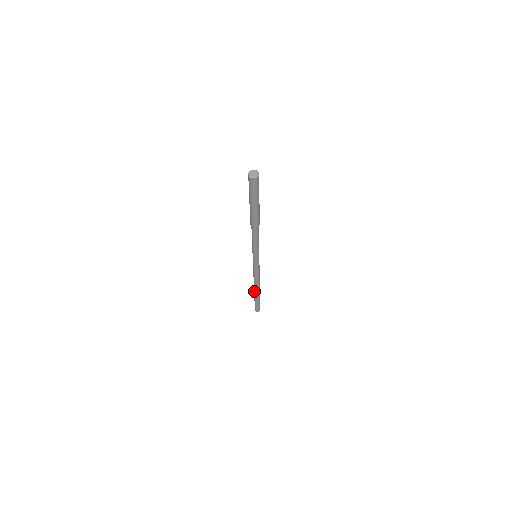
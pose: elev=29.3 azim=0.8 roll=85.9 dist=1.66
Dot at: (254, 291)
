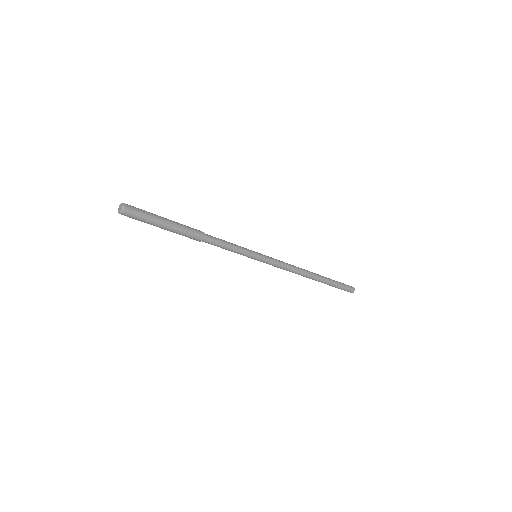
Dot at: occluded
